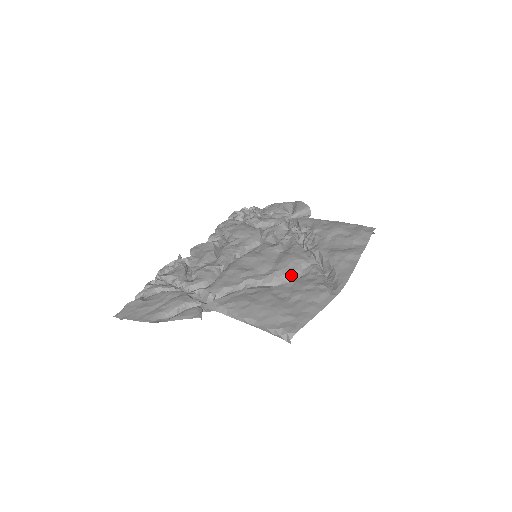
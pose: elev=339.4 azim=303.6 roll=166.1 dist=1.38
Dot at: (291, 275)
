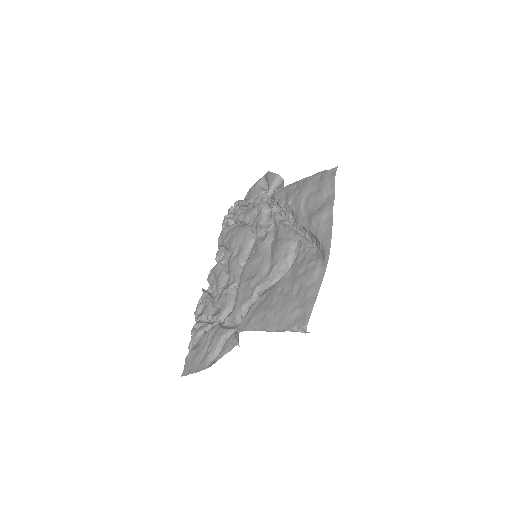
Dot at: (287, 263)
